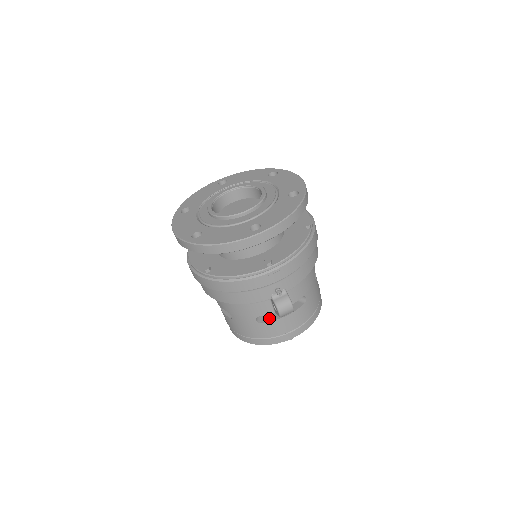
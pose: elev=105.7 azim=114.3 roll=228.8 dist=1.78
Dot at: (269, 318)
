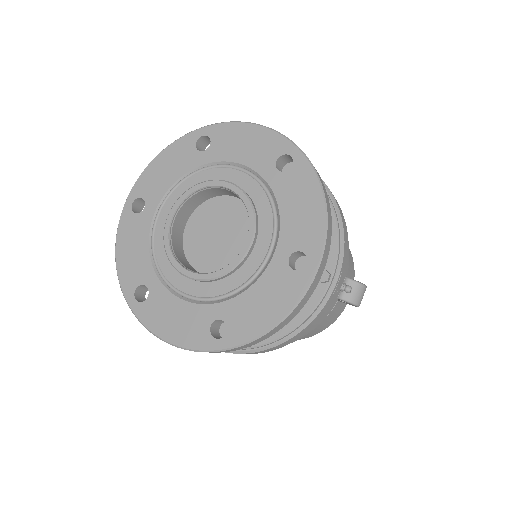
Dot at: occluded
